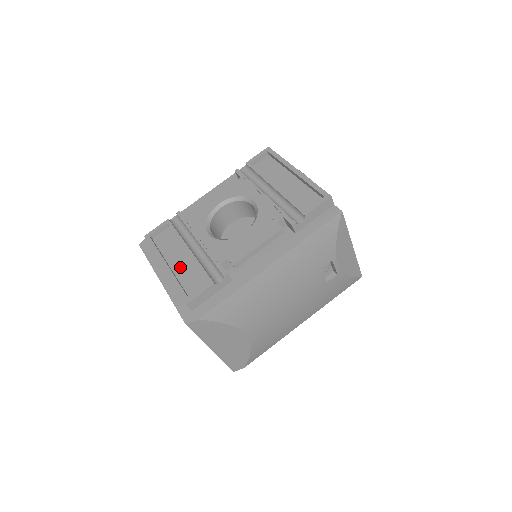
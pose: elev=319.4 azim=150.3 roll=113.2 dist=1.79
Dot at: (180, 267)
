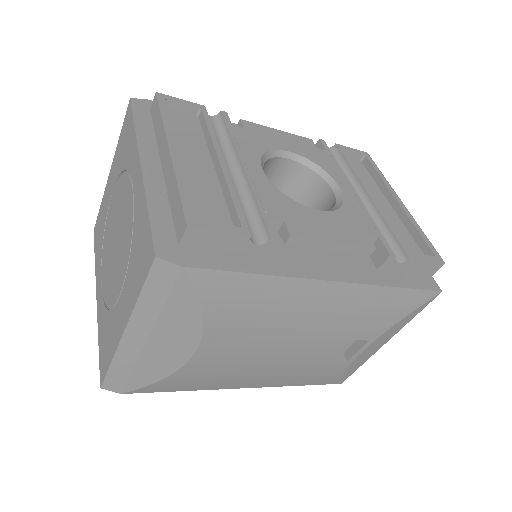
Dot at: (193, 172)
